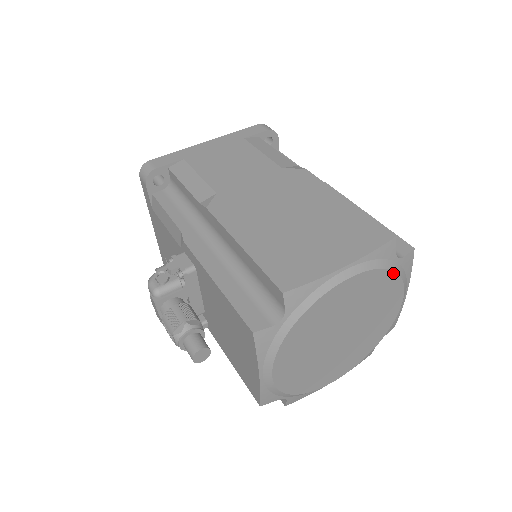
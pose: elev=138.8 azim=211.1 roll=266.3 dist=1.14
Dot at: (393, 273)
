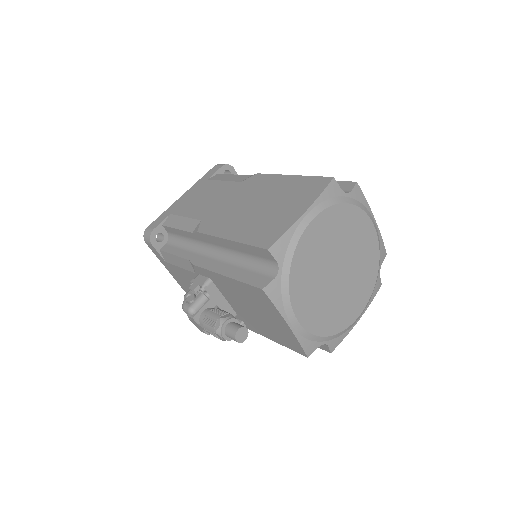
Dot at: (348, 205)
